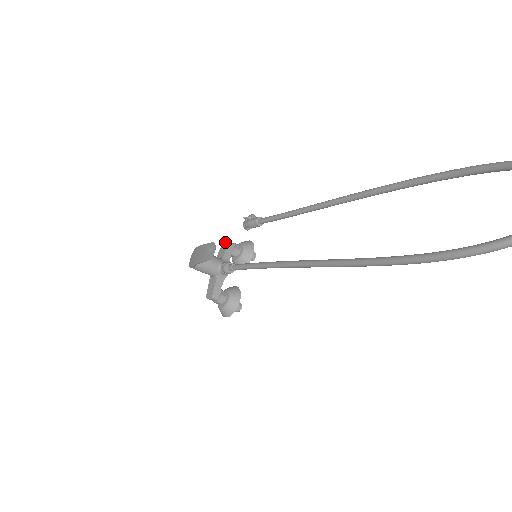
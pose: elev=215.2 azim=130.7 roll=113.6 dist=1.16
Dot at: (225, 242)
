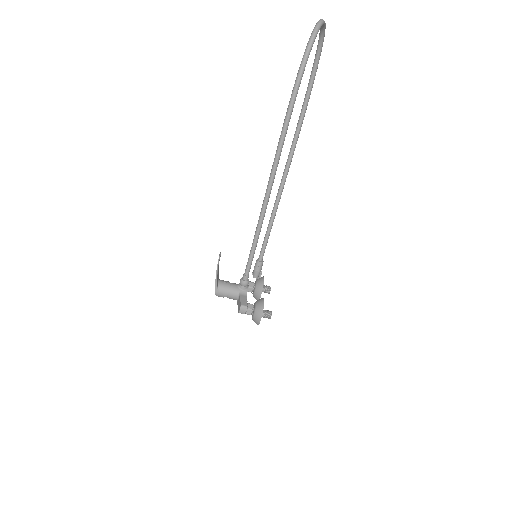
Dot at: occluded
